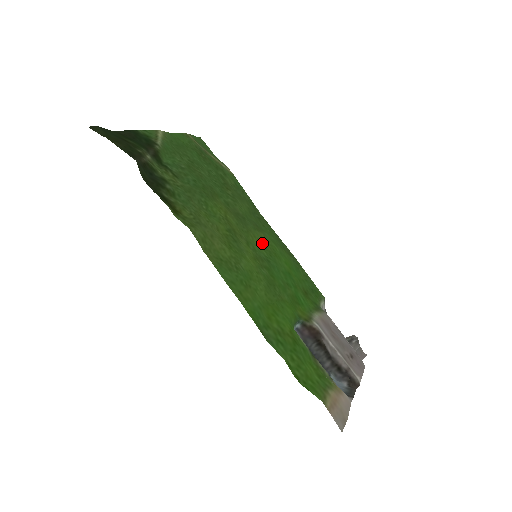
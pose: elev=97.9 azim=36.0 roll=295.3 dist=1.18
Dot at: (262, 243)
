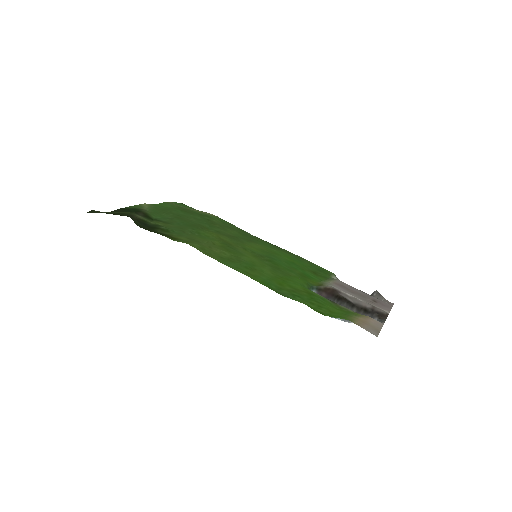
Dot at: (259, 249)
